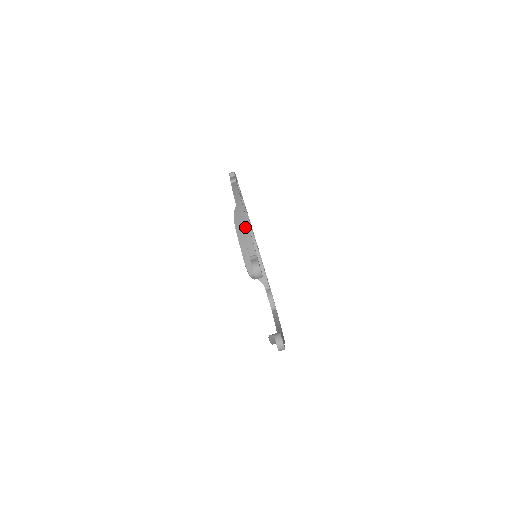
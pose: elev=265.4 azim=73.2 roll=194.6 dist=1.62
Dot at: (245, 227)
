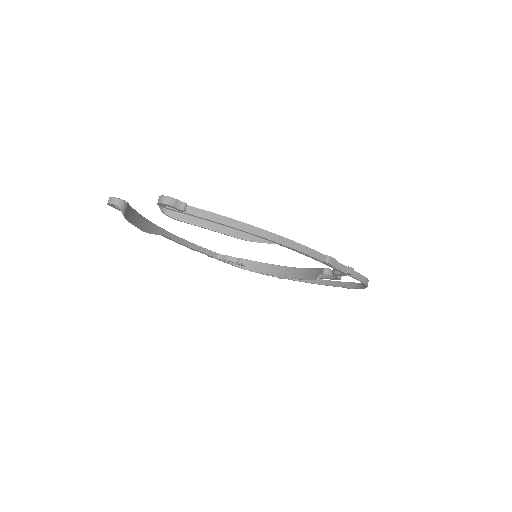
Dot at: occluded
